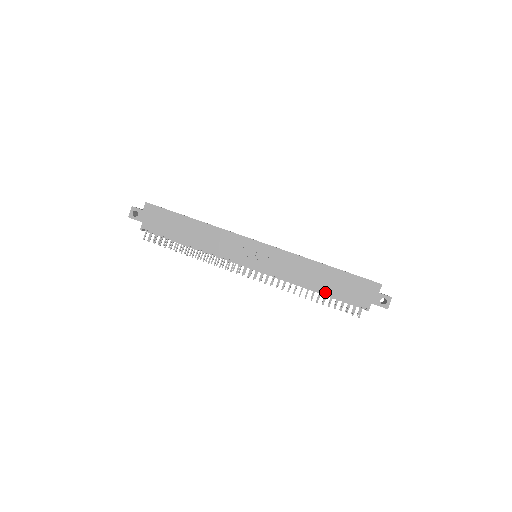
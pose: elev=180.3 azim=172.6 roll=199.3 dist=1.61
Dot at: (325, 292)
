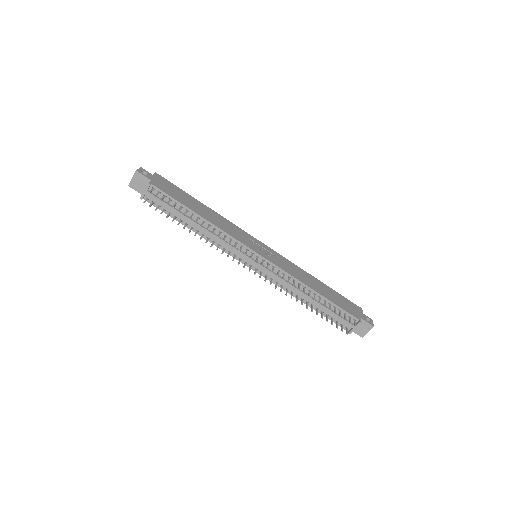
Dot at: (325, 296)
